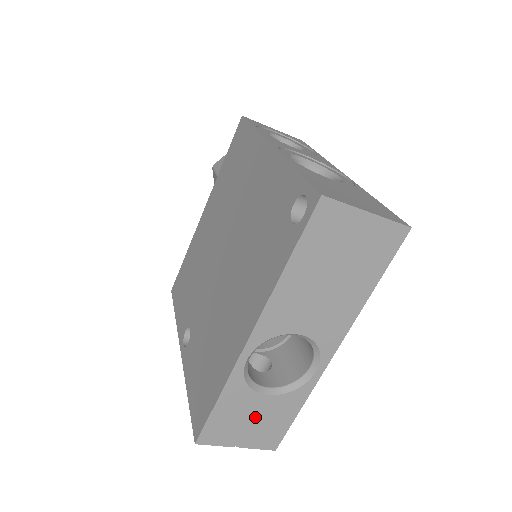
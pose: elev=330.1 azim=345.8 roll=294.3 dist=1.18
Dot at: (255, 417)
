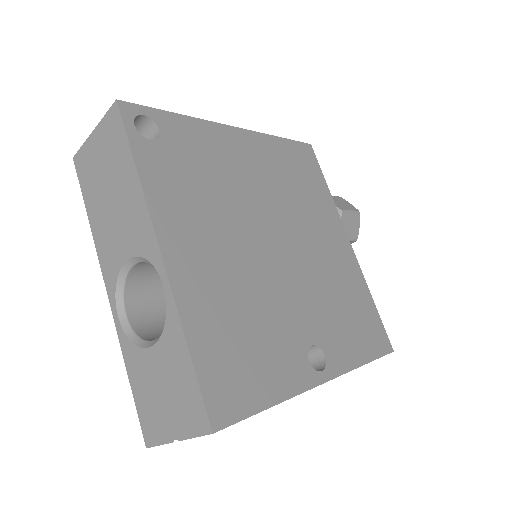
Dot at: (162, 384)
